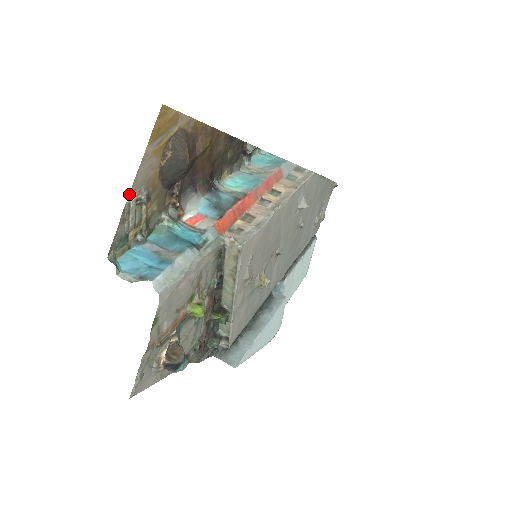
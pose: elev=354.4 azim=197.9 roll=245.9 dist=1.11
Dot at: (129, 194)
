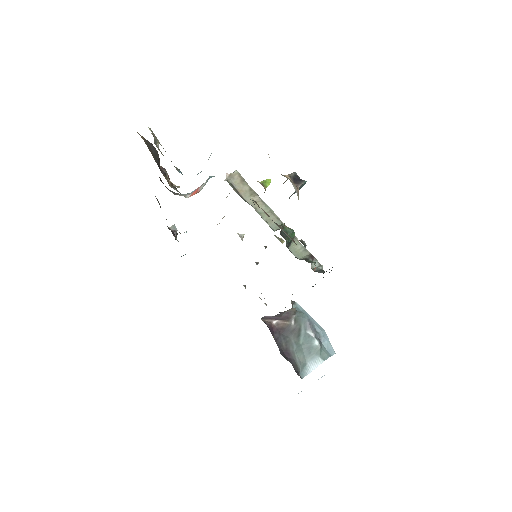
Dot at: occluded
